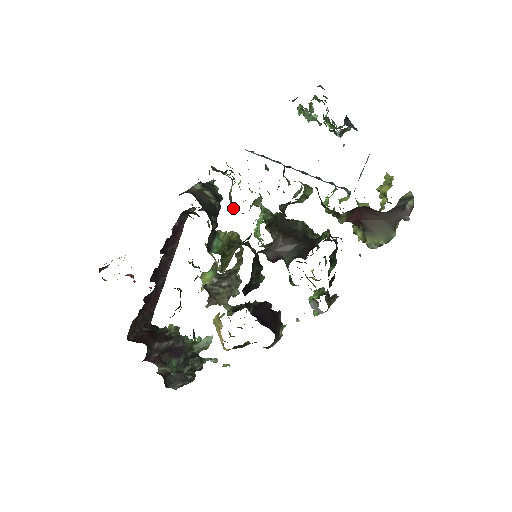
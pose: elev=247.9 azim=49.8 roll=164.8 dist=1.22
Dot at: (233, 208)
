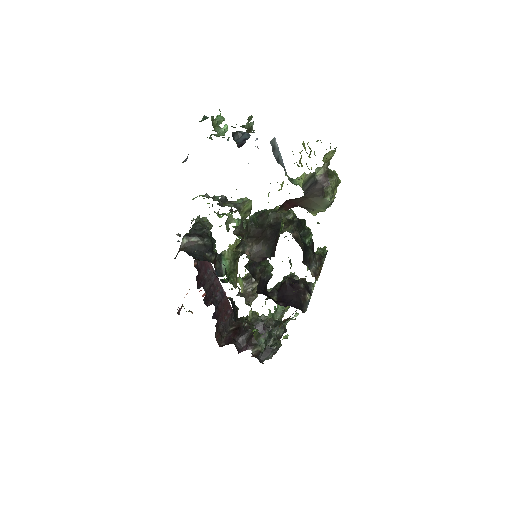
Dot at: occluded
